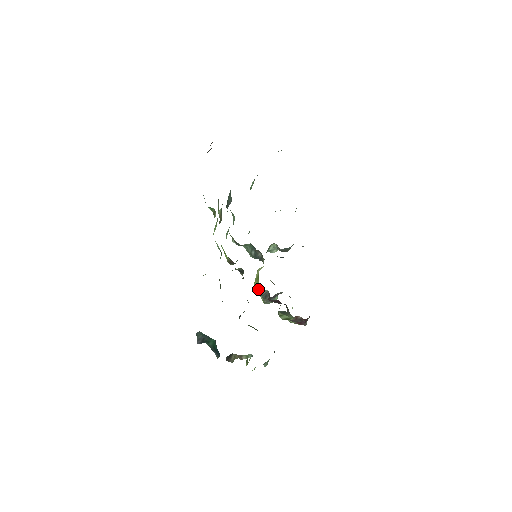
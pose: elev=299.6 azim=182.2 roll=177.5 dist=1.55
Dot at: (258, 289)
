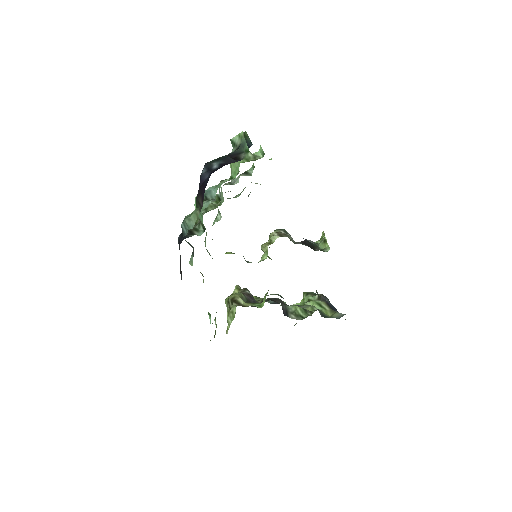
Dot at: occluded
